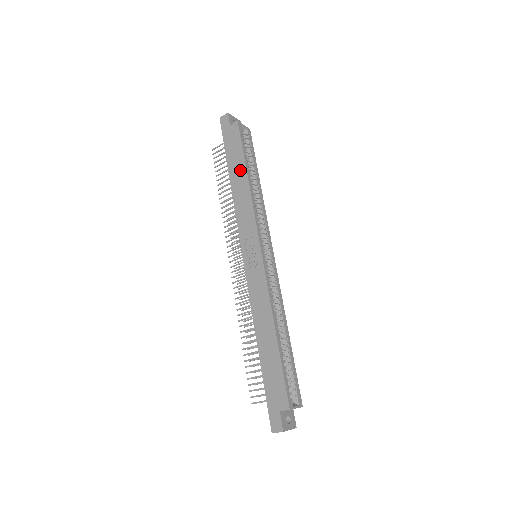
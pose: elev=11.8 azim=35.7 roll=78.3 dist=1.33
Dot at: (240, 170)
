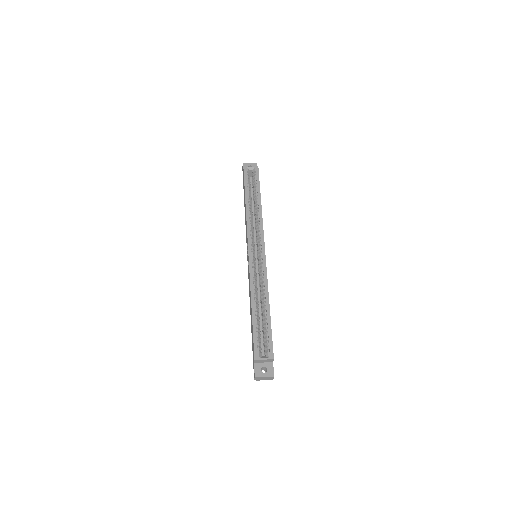
Dot at: occluded
